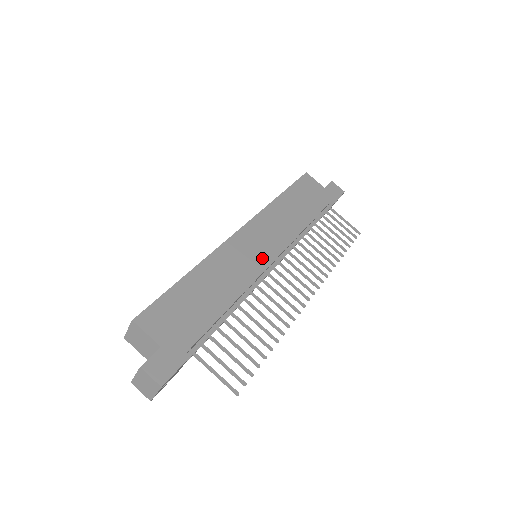
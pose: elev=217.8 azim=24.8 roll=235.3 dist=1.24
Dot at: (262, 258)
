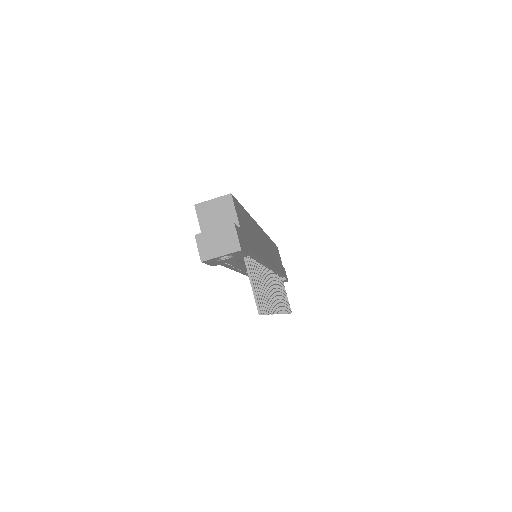
Dot at: (268, 257)
